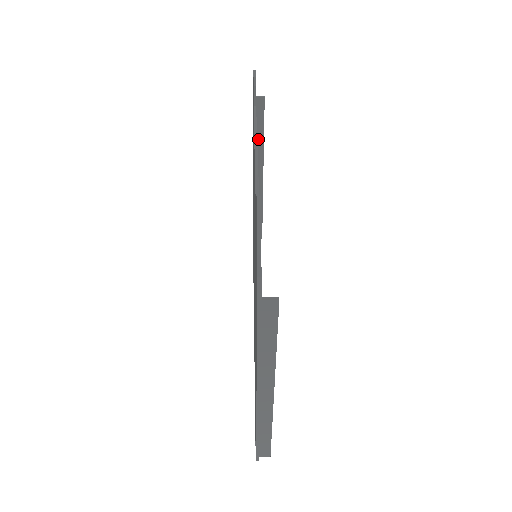
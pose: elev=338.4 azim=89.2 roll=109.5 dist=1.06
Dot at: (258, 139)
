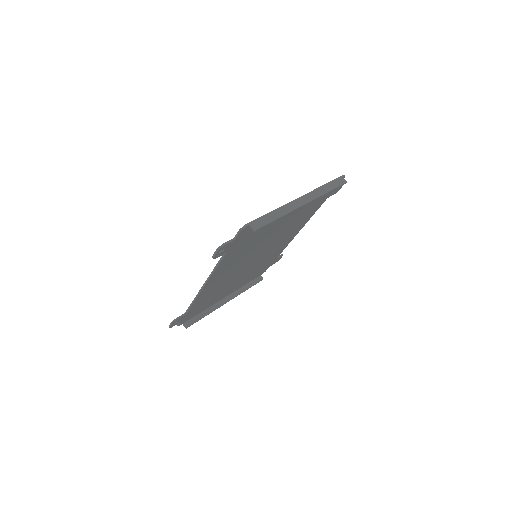
Dot at: (278, 213)
